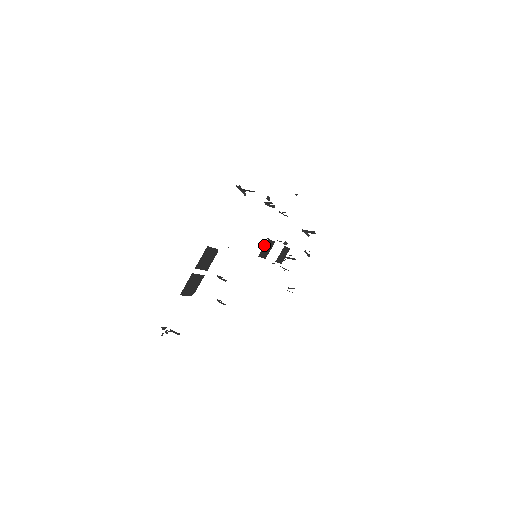
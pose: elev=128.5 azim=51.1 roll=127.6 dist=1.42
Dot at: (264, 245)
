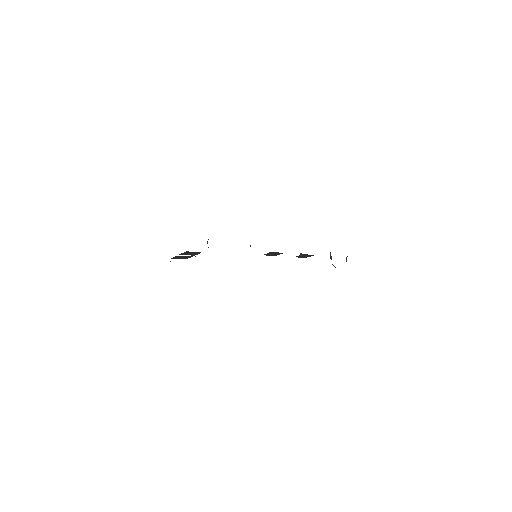
Dot at: (267, 253)
